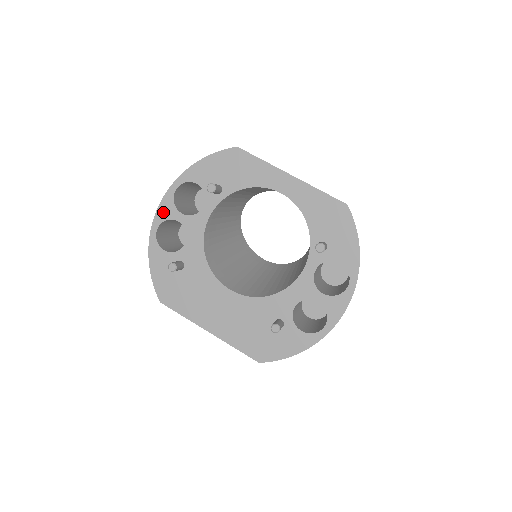
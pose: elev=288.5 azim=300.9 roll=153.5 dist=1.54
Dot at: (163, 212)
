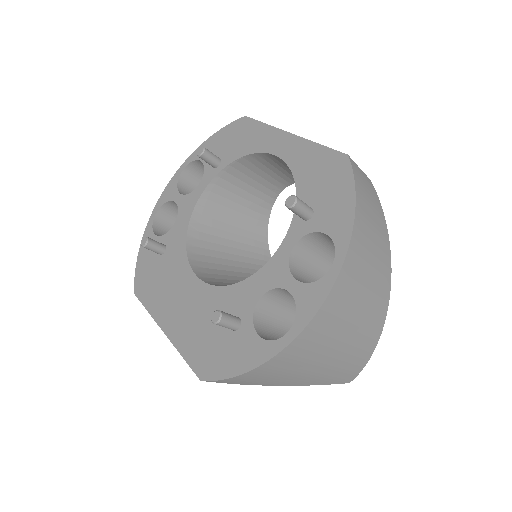
Dot at: (166, 194)
